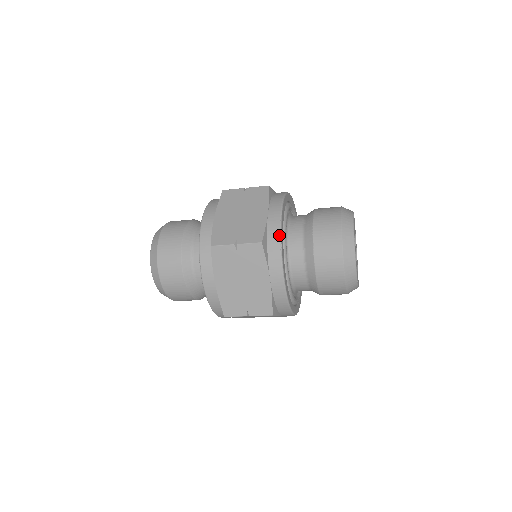
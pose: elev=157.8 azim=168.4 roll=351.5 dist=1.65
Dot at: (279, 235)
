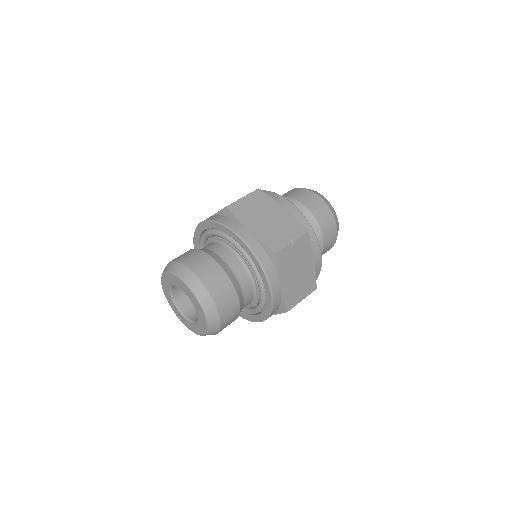
Dot at: (307, 221)
